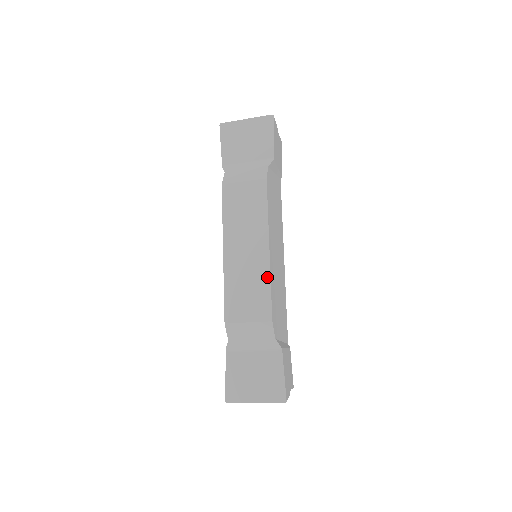
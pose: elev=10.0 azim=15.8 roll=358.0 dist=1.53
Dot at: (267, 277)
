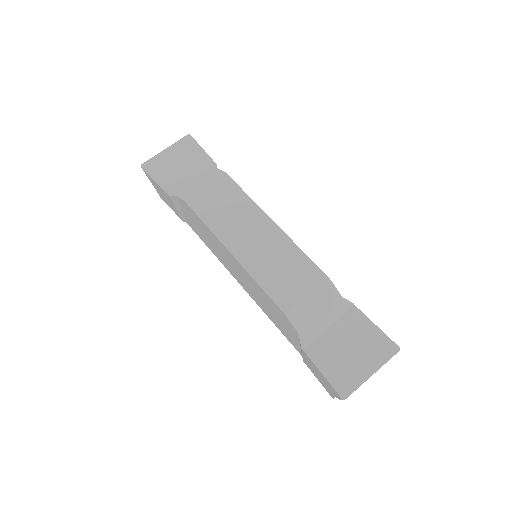
Dot at: (292, 246)
